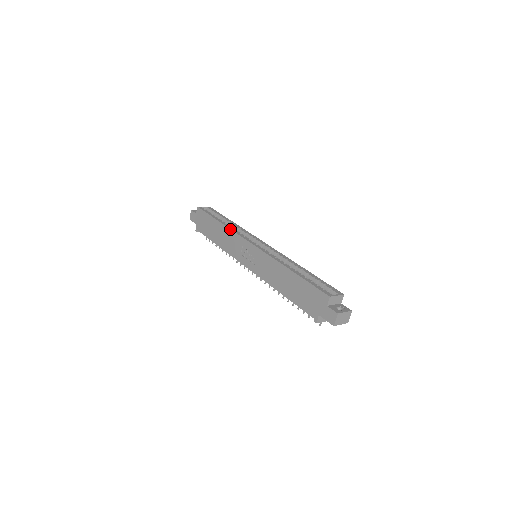
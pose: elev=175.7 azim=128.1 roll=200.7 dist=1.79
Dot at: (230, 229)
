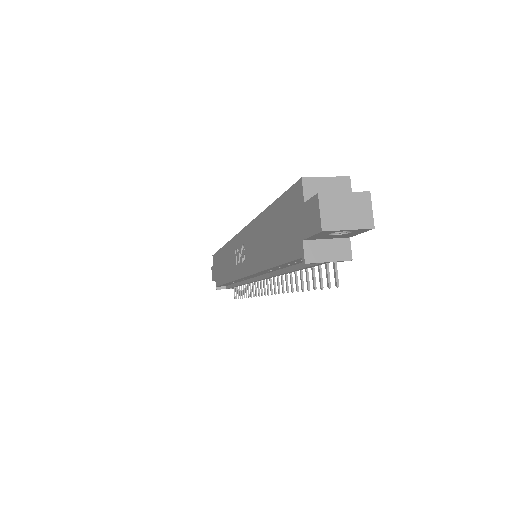
Dot at: (226, 243)
